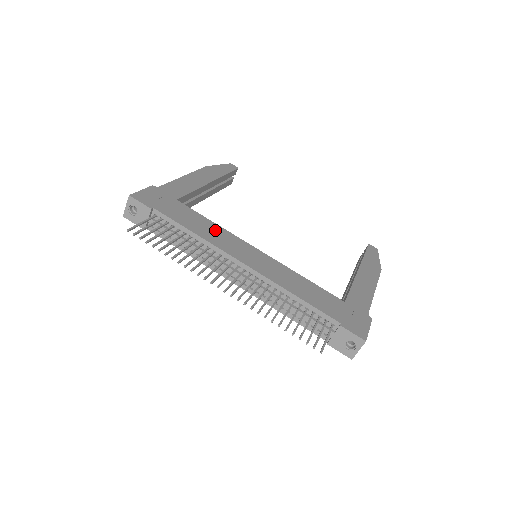
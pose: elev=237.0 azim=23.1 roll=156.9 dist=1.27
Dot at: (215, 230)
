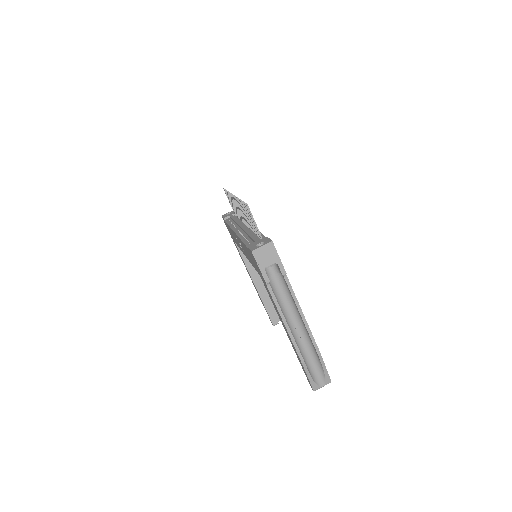
Dot at: occluded
